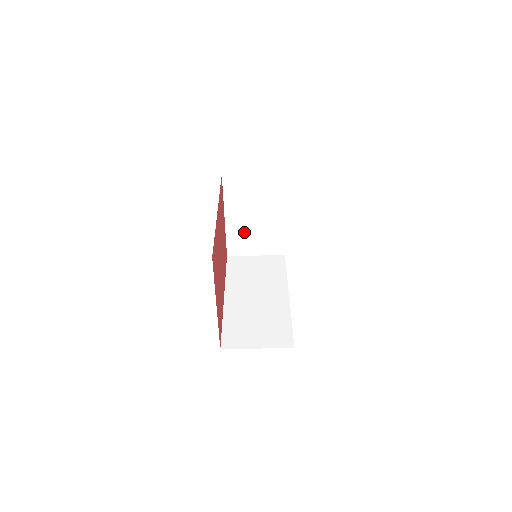
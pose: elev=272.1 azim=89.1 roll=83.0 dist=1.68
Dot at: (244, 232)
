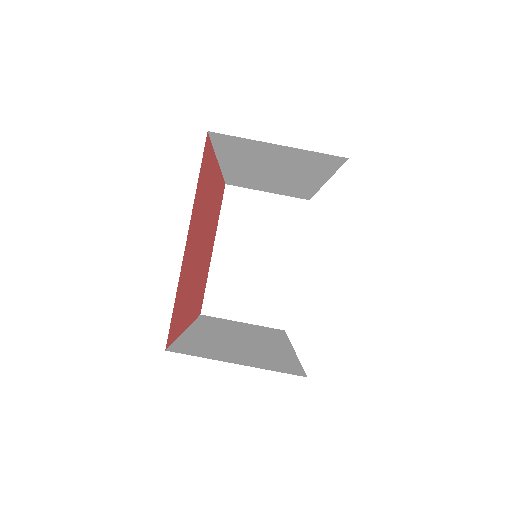
Dot at: (234, 278)
